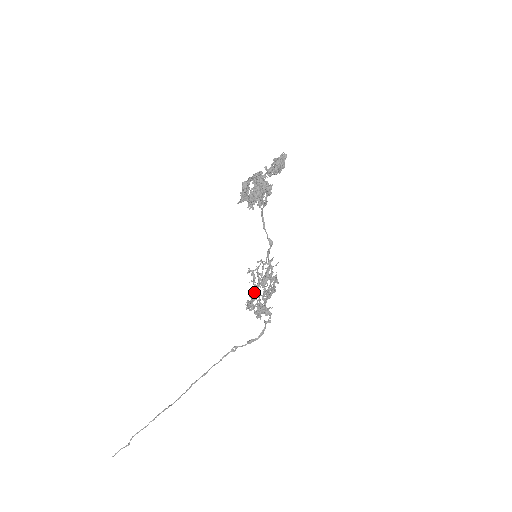
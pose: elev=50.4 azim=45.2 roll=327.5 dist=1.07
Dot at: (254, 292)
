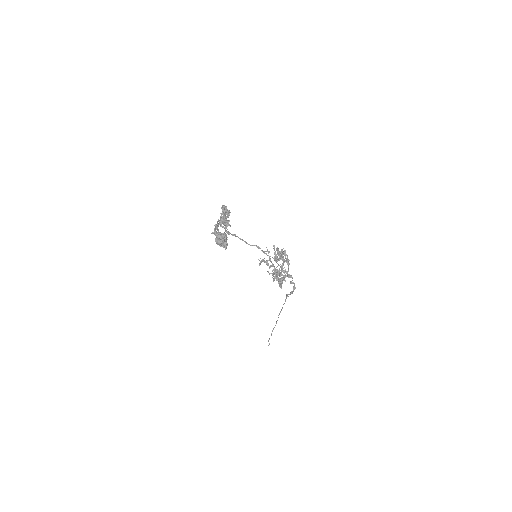
Dot at: (269, 274)
